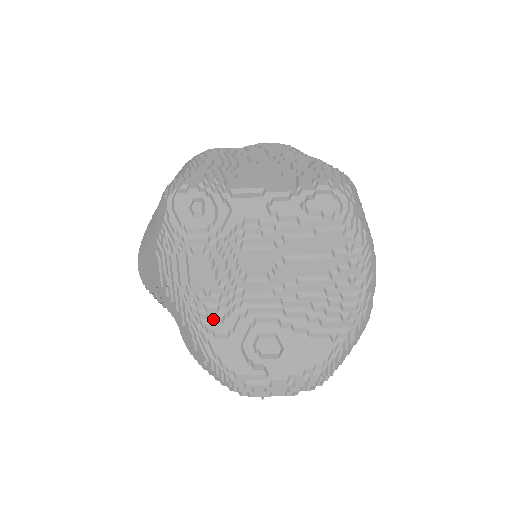
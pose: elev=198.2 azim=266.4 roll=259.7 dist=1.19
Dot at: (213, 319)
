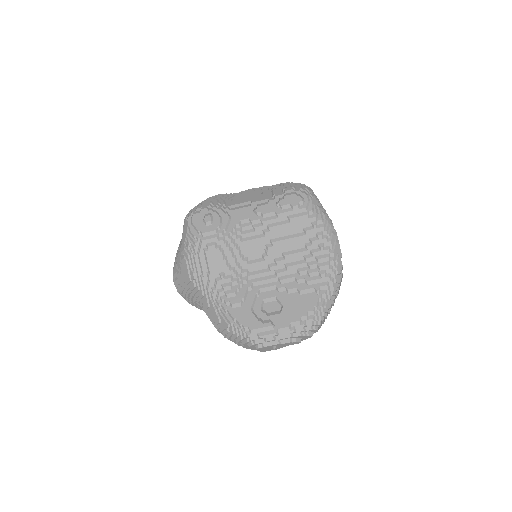
Dot at: (229, 294)
